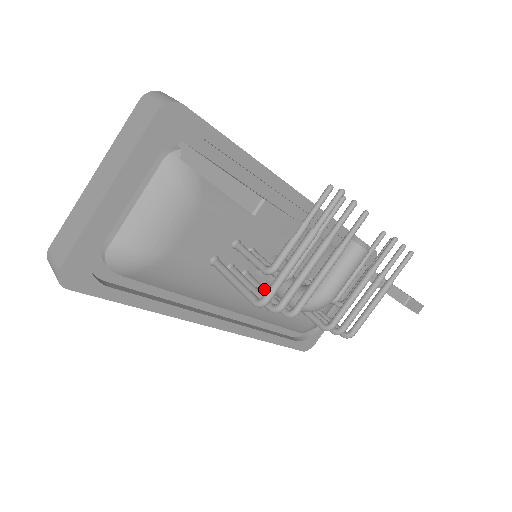
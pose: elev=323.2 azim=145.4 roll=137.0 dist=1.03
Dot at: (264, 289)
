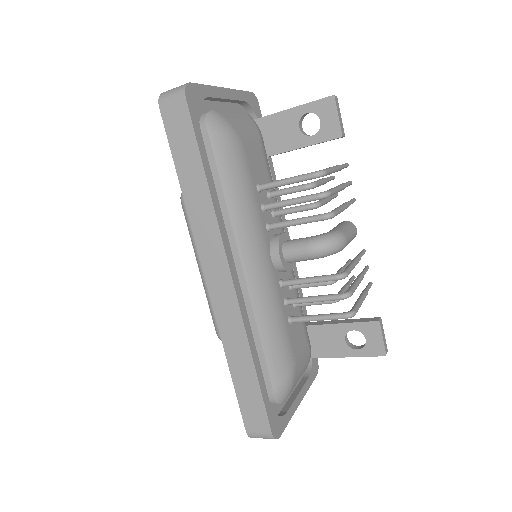
Dot at: (295, 219)
